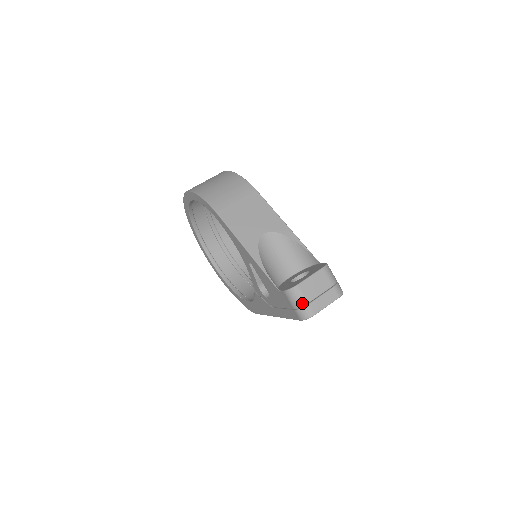
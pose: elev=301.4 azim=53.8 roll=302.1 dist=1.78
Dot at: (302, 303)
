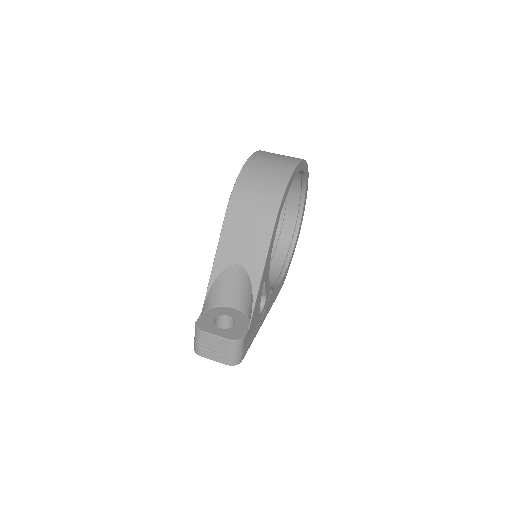
Dot at: (197, 342)
